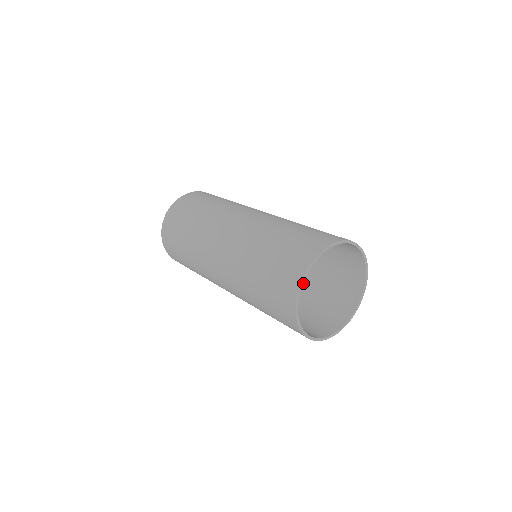
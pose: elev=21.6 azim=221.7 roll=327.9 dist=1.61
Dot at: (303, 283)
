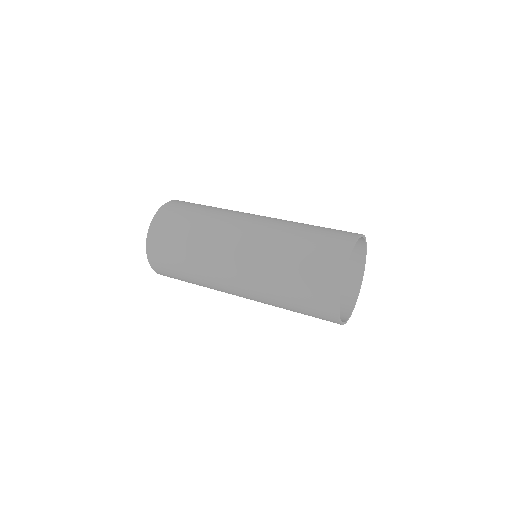
Dot at: occluded
